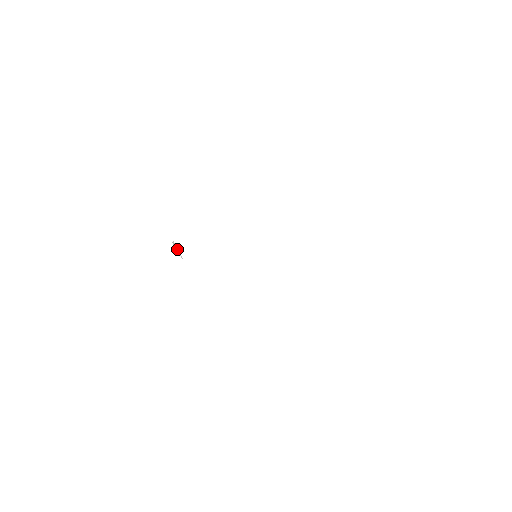
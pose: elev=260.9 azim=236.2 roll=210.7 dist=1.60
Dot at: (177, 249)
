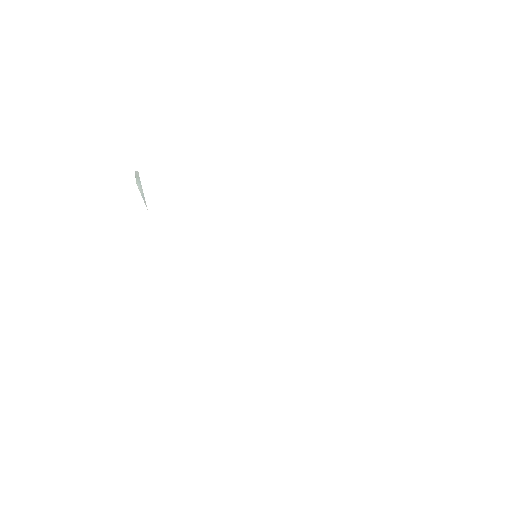
Dot at: (141, 187)
